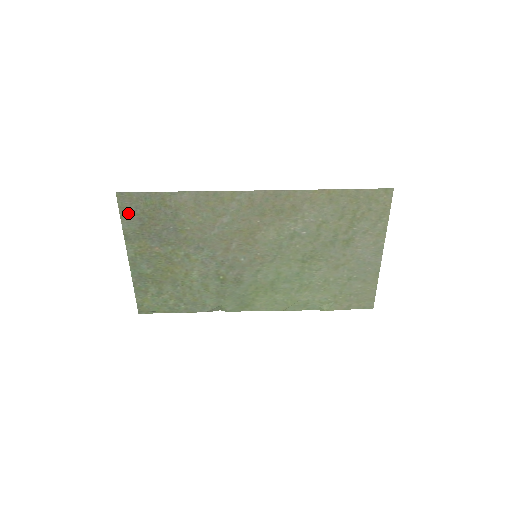
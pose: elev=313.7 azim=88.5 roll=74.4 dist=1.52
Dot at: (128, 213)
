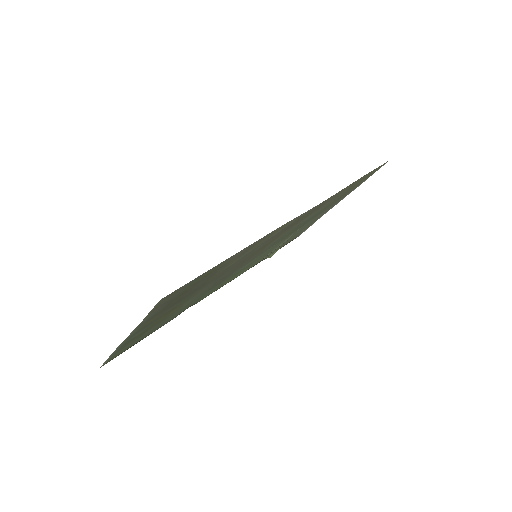
Dot at: (159, 307)
